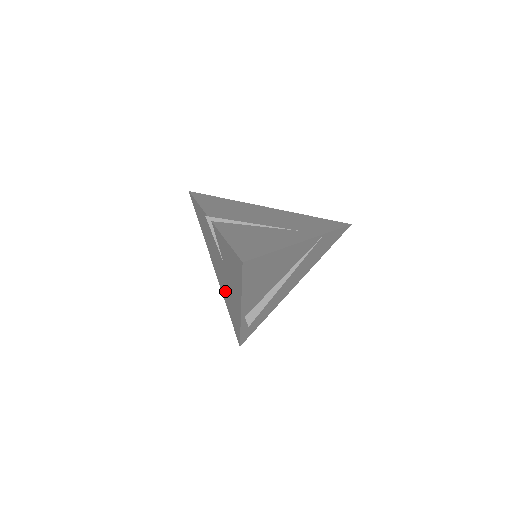
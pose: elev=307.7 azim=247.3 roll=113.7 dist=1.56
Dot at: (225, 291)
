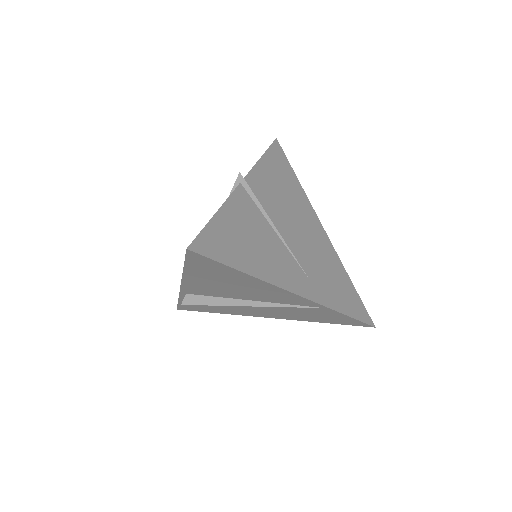
Dot at: occluded
